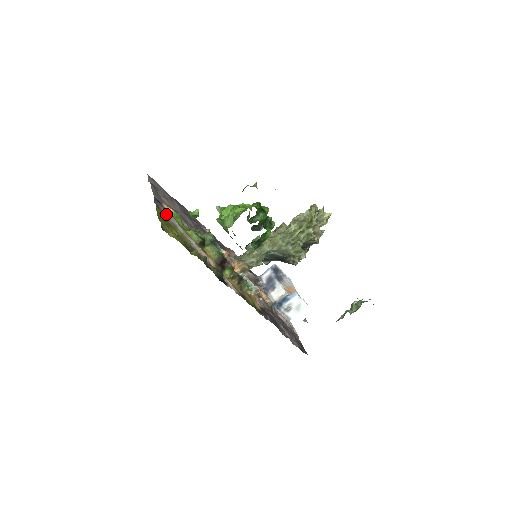
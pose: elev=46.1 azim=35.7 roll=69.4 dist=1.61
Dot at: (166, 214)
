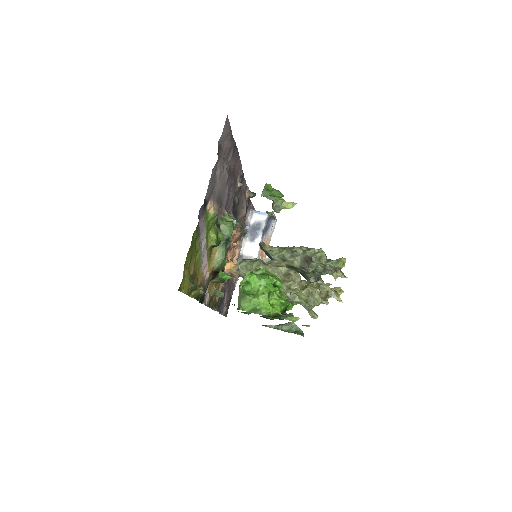
Dot at: (201, 229)
